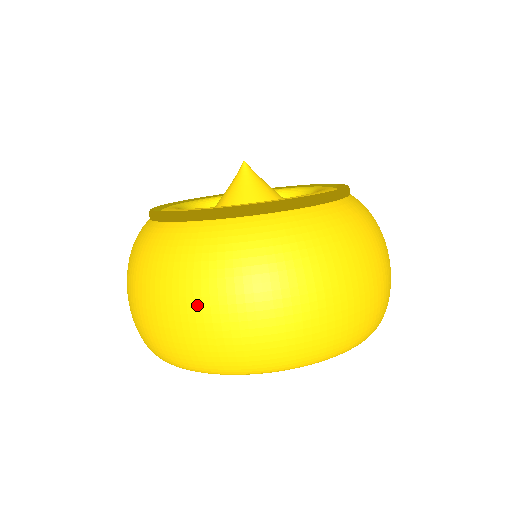
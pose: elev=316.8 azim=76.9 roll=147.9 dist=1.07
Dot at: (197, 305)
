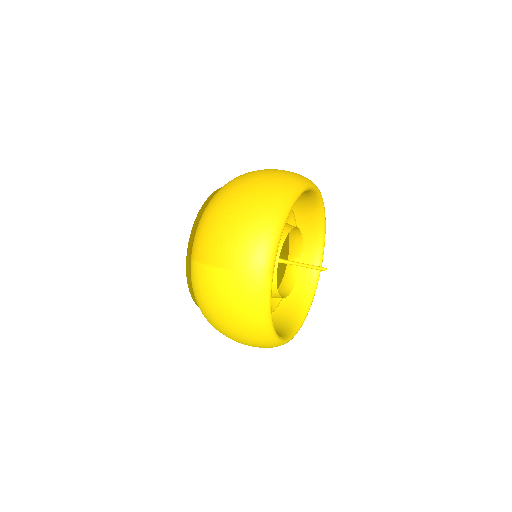
Dot at: (249, 181)
